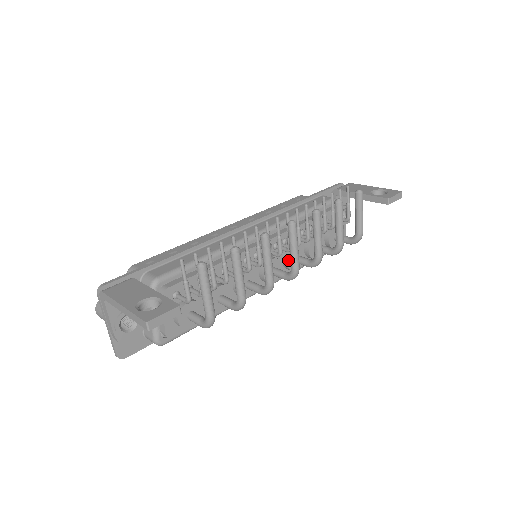
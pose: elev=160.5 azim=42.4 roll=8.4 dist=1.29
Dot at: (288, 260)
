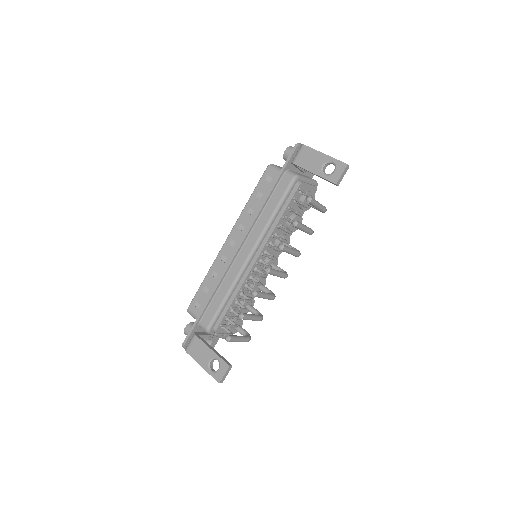
Dot at: occluded
